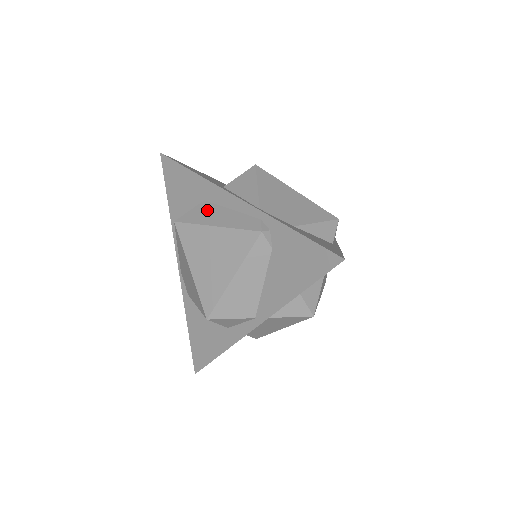
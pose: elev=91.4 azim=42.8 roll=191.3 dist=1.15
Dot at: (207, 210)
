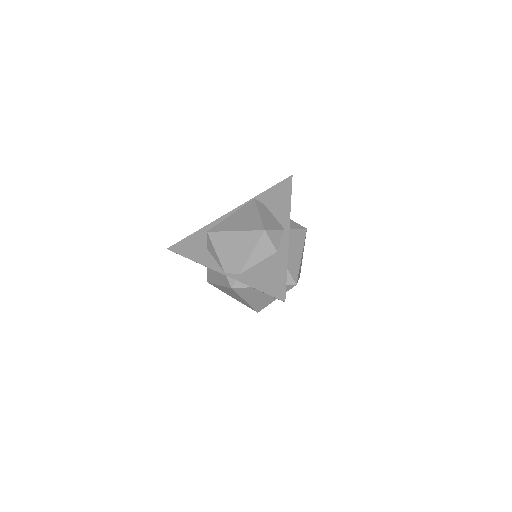
Dot at: occluded
